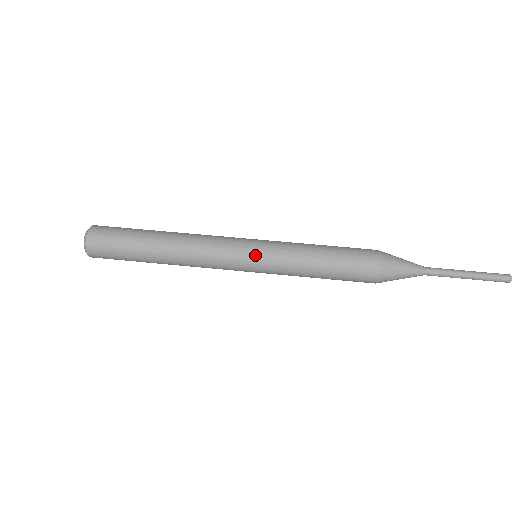
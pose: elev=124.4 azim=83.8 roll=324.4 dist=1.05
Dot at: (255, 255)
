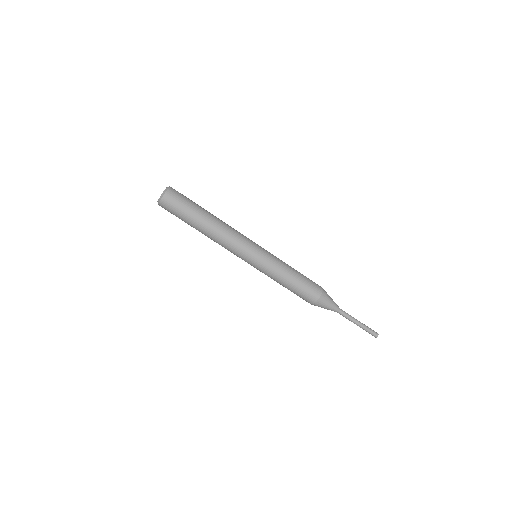
Dot at: occluded
